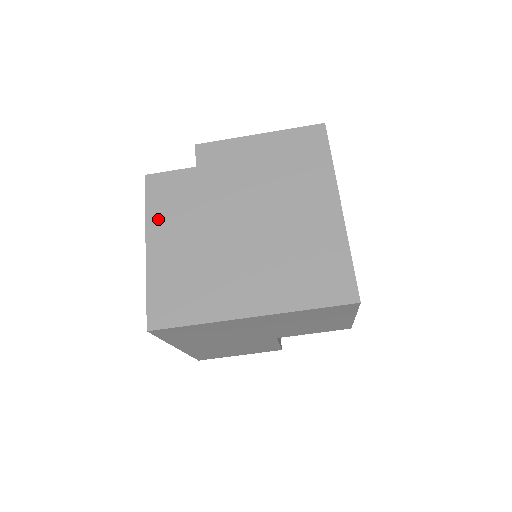
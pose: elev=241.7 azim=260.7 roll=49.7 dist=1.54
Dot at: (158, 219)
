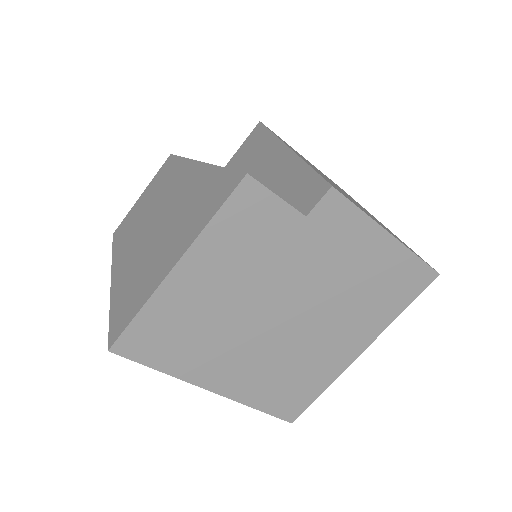
Dot at: (213, 246)
